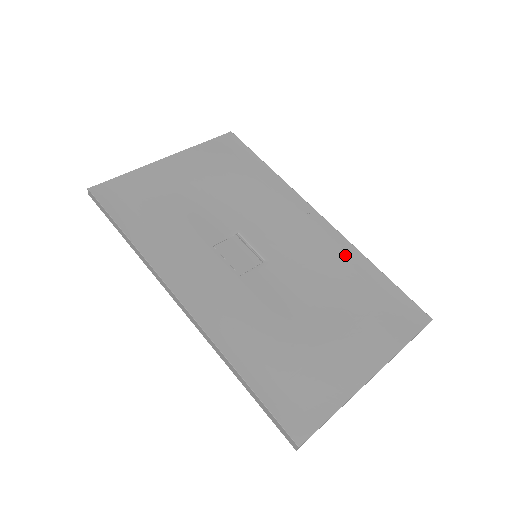
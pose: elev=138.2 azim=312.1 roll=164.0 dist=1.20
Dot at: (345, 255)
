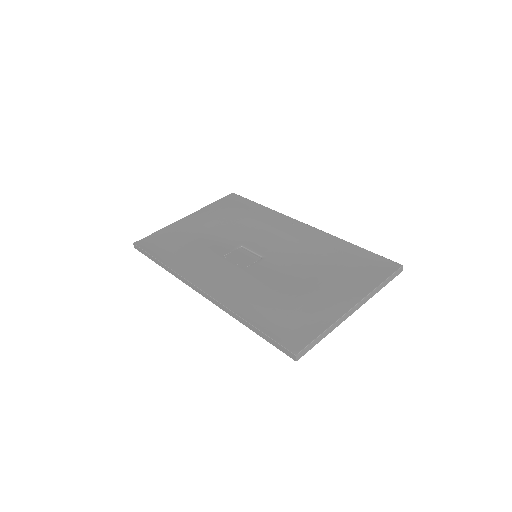
Dot at: (326, 242)
